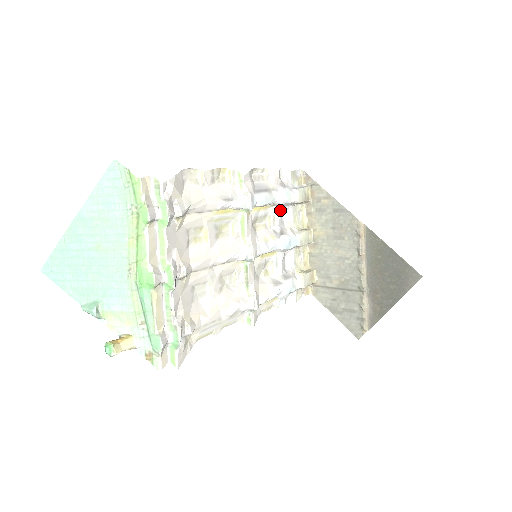
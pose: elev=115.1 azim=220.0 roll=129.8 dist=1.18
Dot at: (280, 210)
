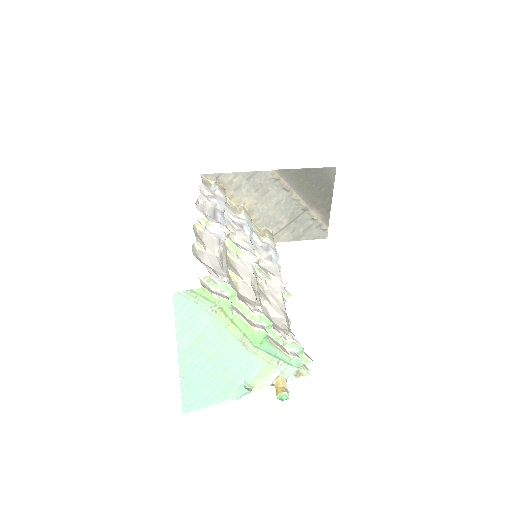
Dot at: (225, 214)
